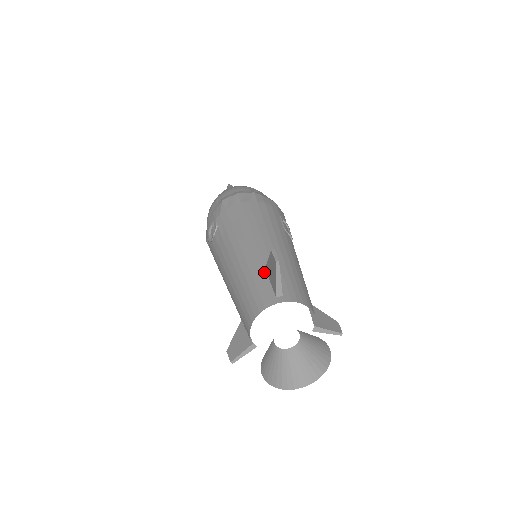
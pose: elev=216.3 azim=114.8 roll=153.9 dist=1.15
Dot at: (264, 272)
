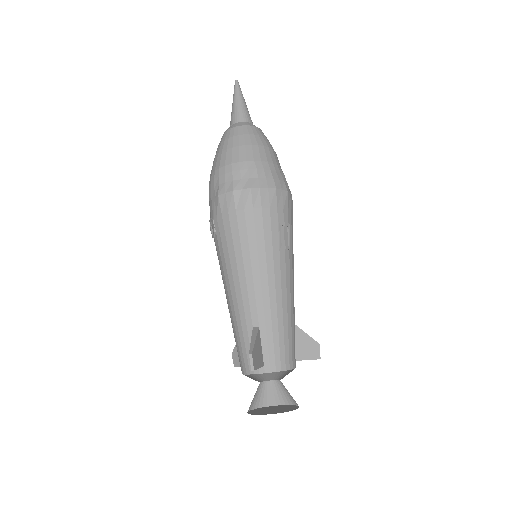
Dot at: (251, 332)
